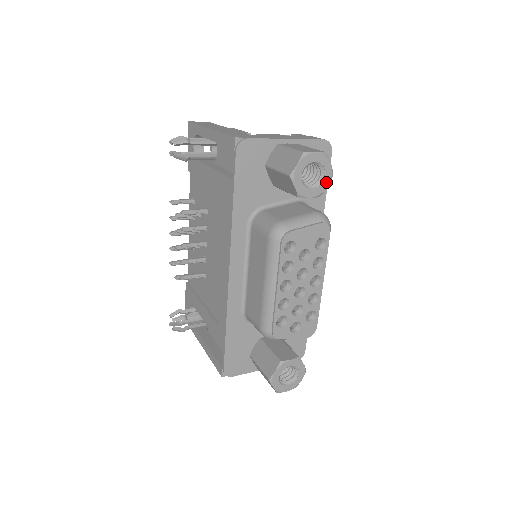
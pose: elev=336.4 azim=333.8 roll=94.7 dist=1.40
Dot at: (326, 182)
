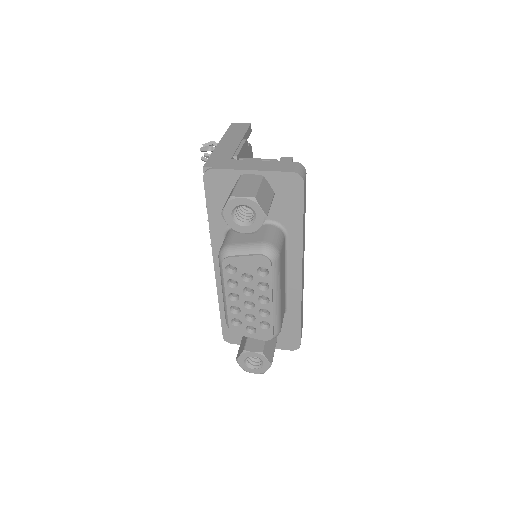
Dot at: (259, 222)
